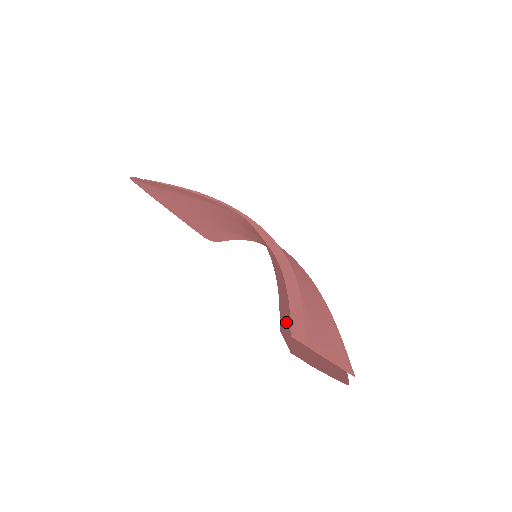
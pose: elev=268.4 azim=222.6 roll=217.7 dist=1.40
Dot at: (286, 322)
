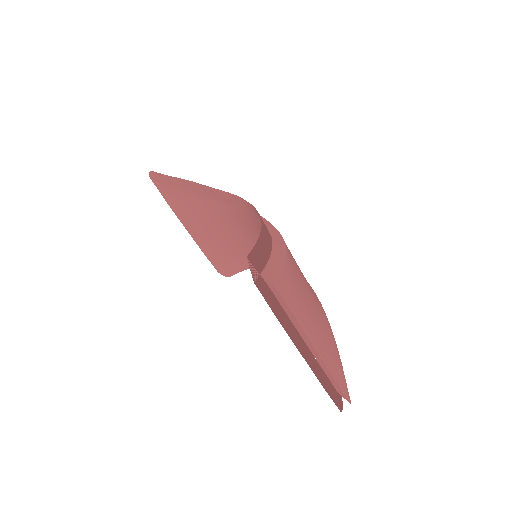
Dot at: (259, 262)
